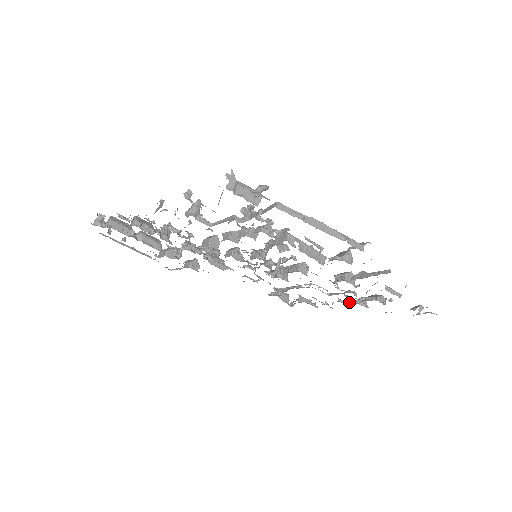
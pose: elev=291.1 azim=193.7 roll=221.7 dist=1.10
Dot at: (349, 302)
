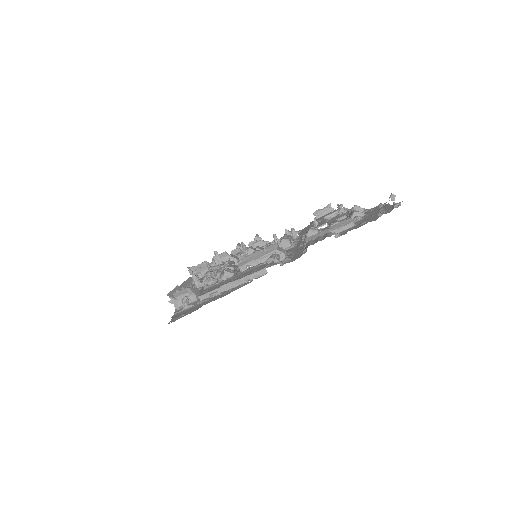
Dot at: occluded
